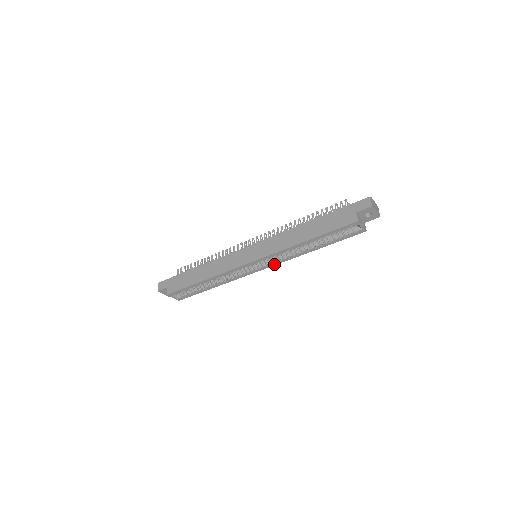
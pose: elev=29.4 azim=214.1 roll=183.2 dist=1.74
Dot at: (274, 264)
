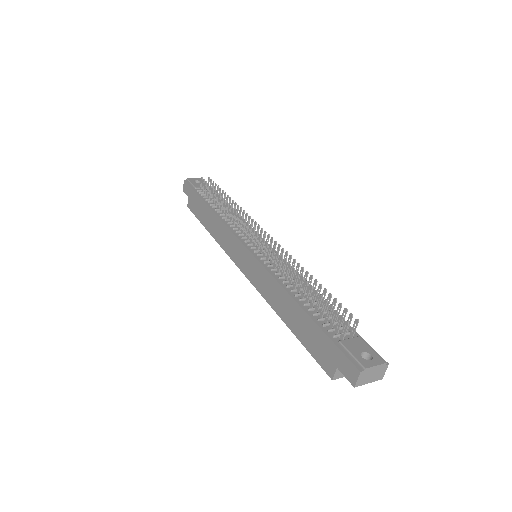
Dot at: occluded
